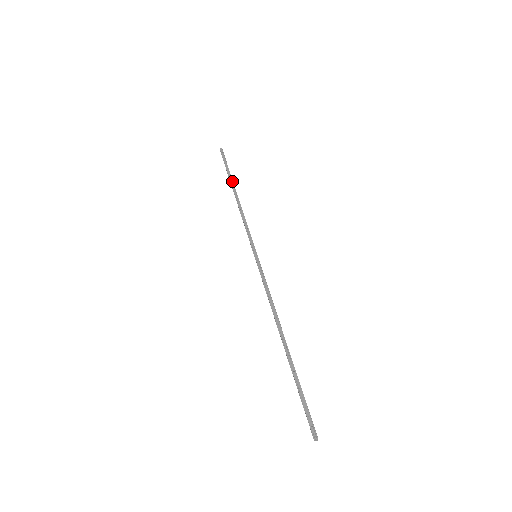
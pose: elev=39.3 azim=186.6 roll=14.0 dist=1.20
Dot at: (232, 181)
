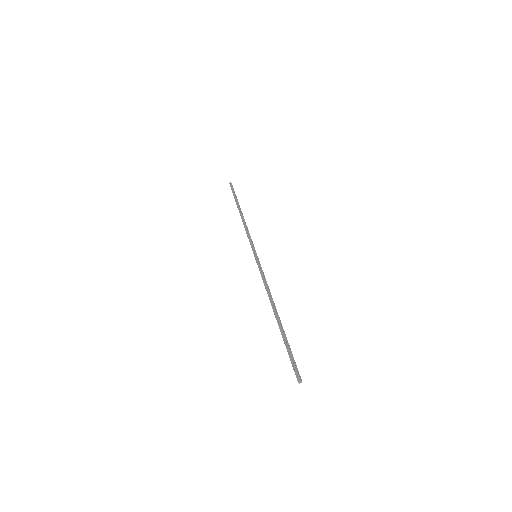
Dot at: (238, 205)
